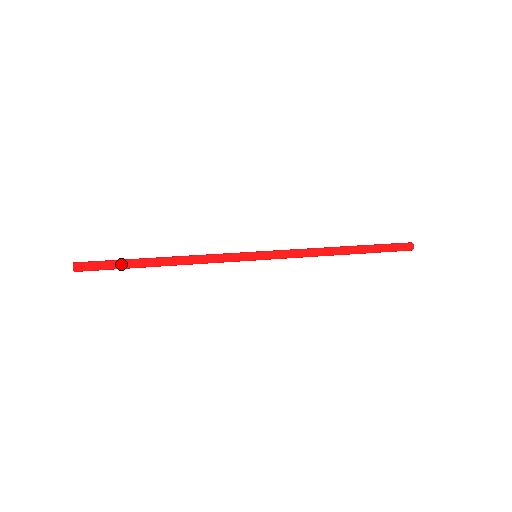
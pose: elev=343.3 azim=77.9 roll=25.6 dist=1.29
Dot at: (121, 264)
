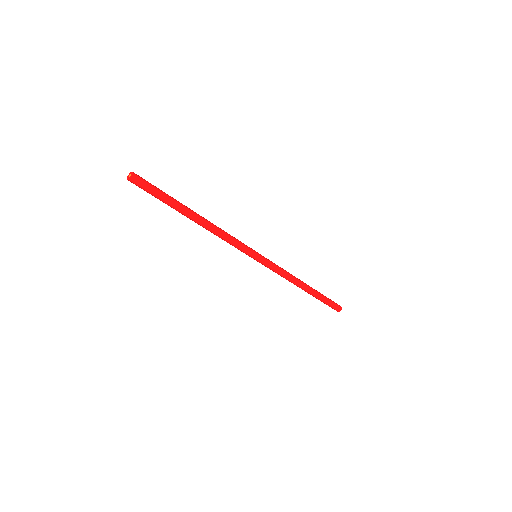
Dot at: (169, 198)
